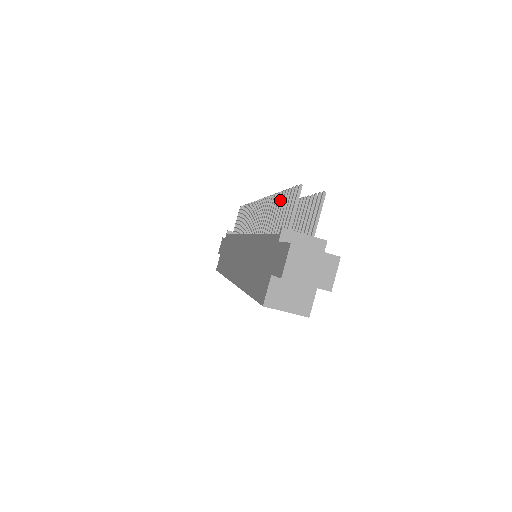
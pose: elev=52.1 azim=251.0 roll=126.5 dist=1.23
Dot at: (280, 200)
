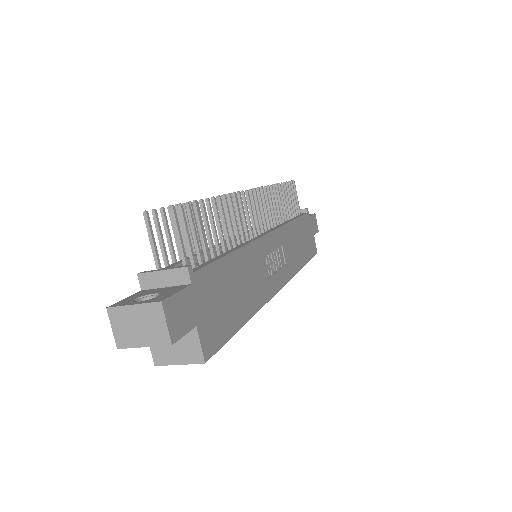
Dot at: occluded
